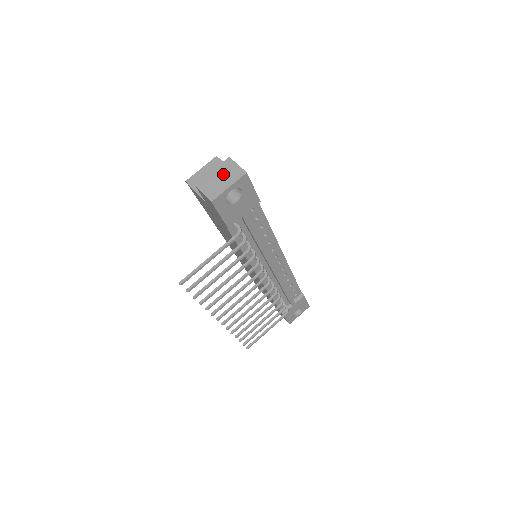
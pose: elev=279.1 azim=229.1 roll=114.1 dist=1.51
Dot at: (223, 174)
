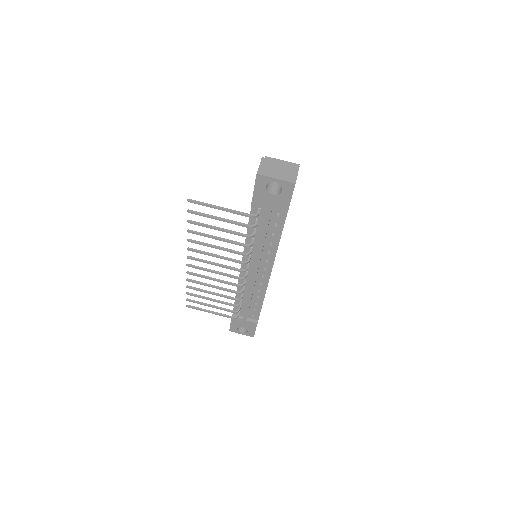
Dot at: (283, 169)
